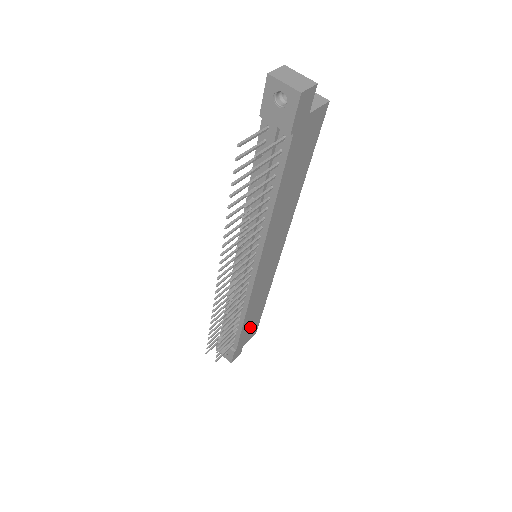
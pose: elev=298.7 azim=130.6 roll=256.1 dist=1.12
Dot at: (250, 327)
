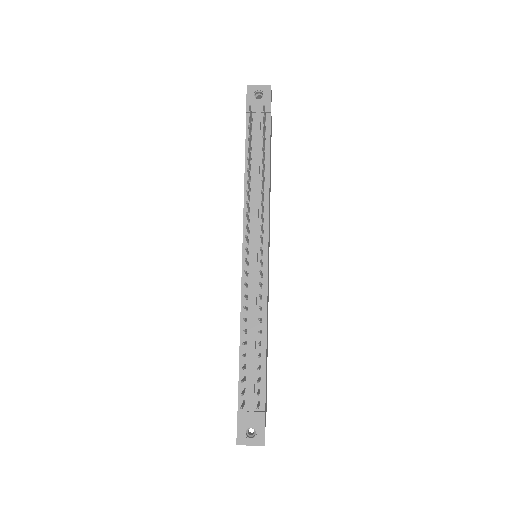
Dot at: (266, 378)
